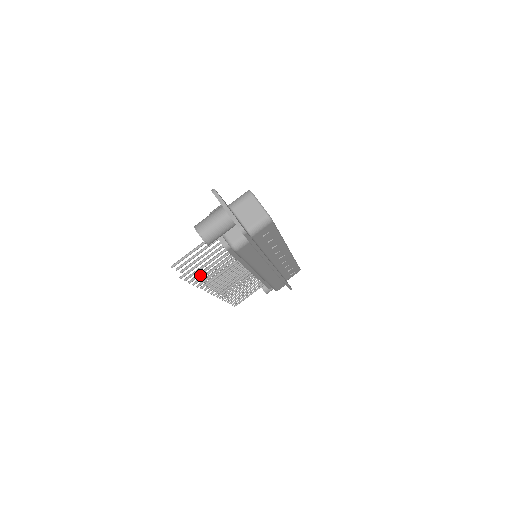
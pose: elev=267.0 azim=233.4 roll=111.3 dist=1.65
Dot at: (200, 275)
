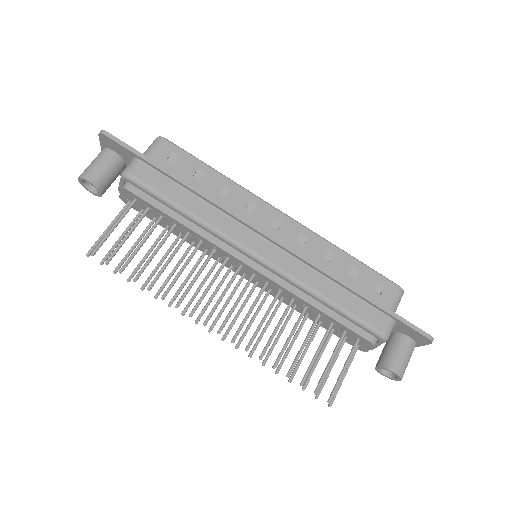
Dot at: (131, 257)
